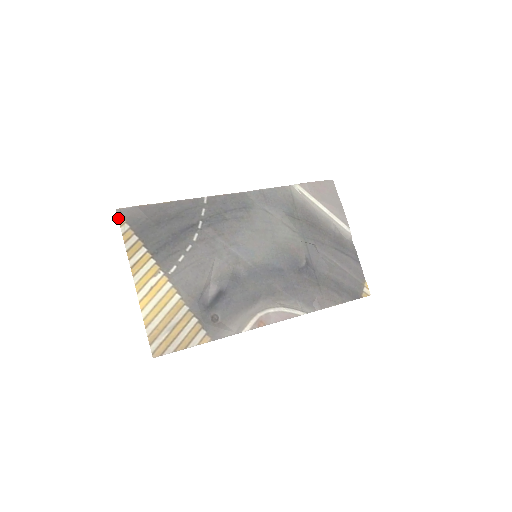
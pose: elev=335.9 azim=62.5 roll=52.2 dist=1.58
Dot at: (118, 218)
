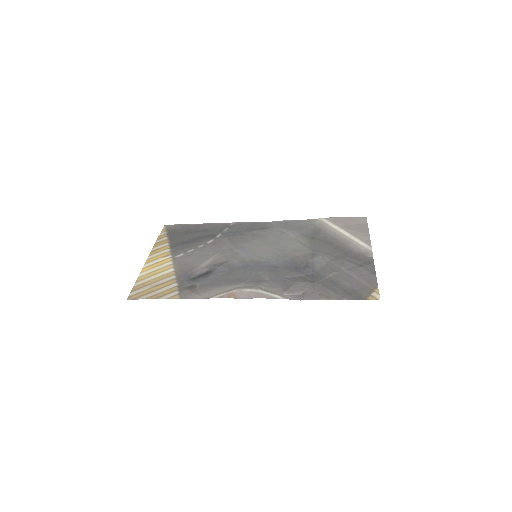
Dot at: (162, 229)
